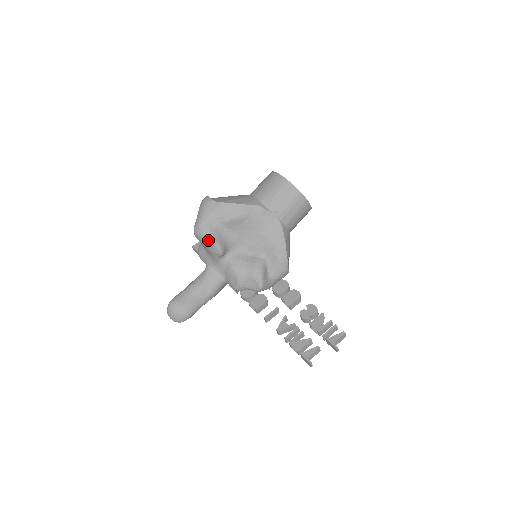
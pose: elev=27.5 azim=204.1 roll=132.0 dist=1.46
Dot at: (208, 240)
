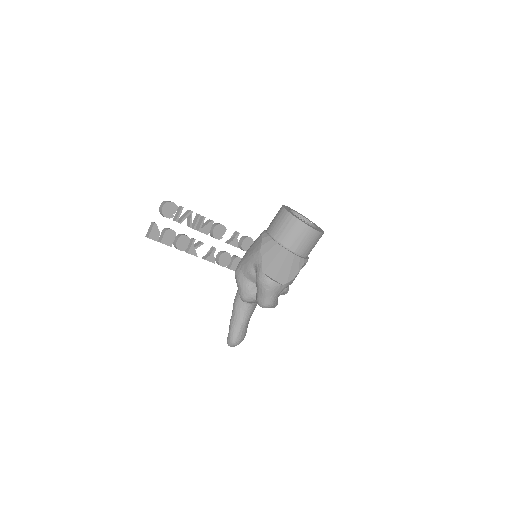
Dot at: occluded
